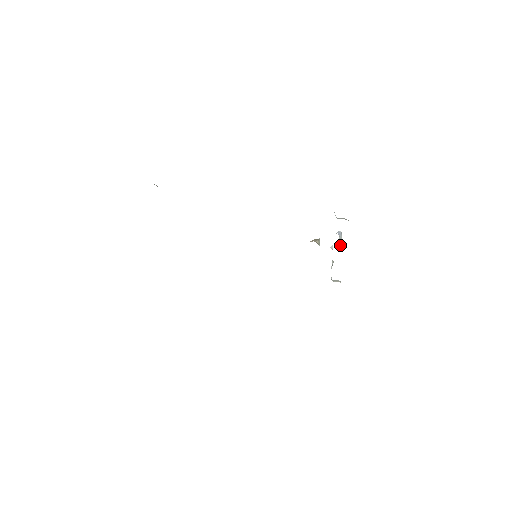
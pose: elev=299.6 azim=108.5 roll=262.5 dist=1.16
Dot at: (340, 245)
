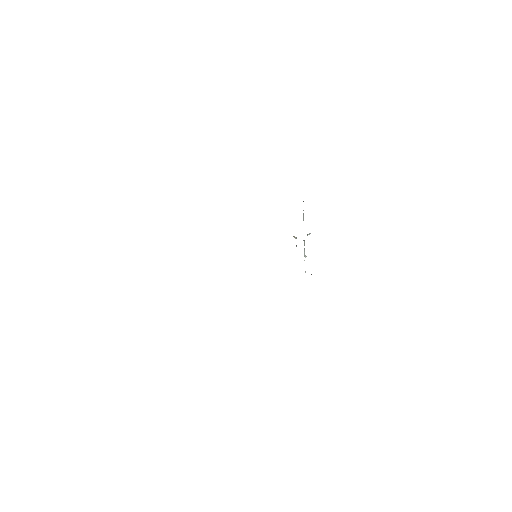
Dot at: occluded
